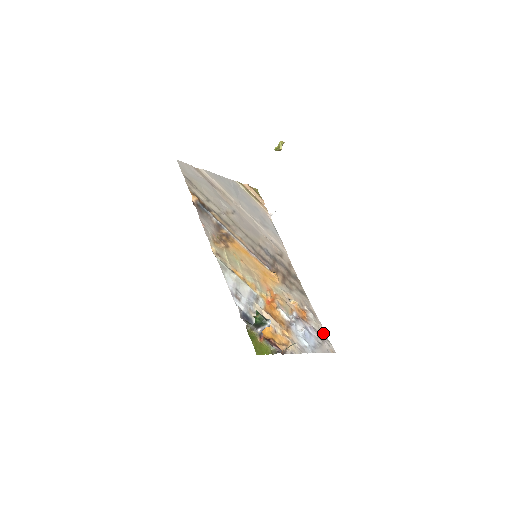
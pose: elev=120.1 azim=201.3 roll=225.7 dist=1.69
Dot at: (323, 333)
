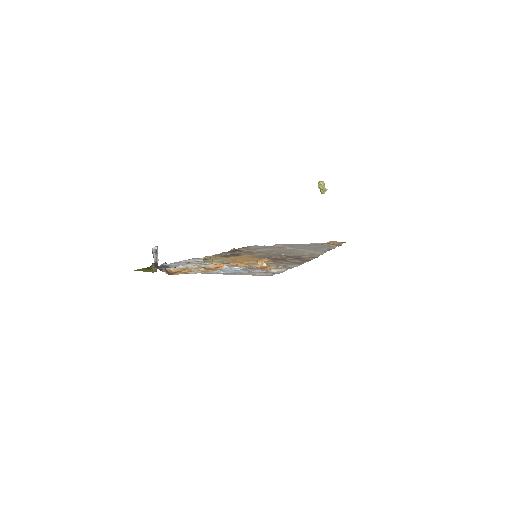
Dot at: occluded
